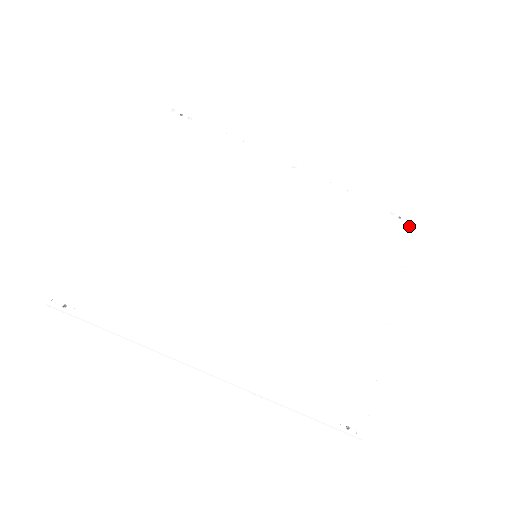
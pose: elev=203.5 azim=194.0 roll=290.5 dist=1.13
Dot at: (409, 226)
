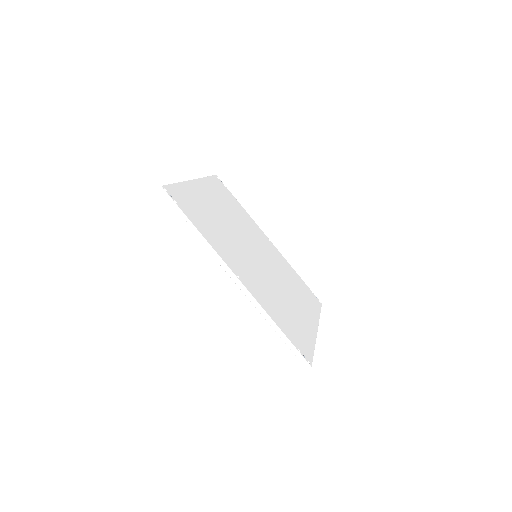
Dot at: (321, 304)
